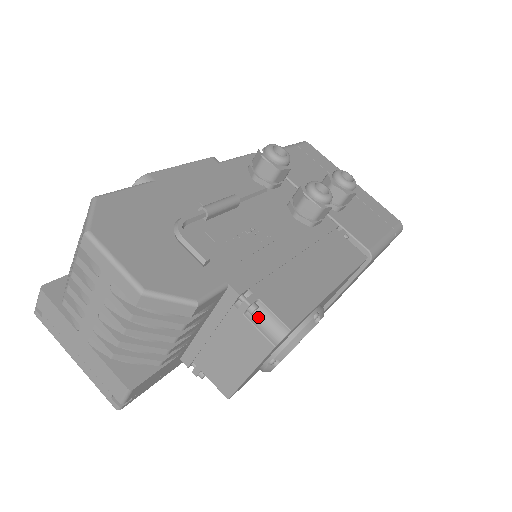
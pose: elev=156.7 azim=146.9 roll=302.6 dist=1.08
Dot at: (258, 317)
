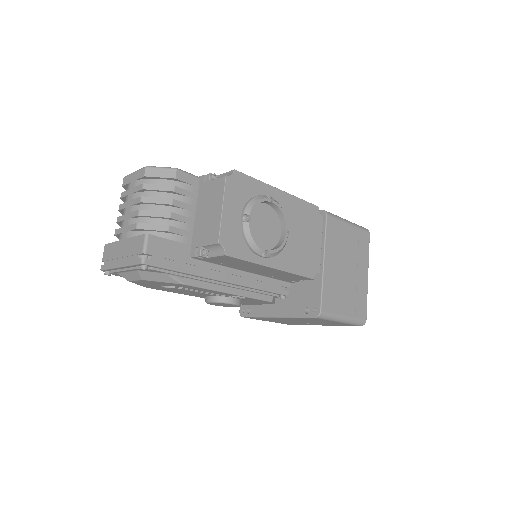
Dot at: occluded
